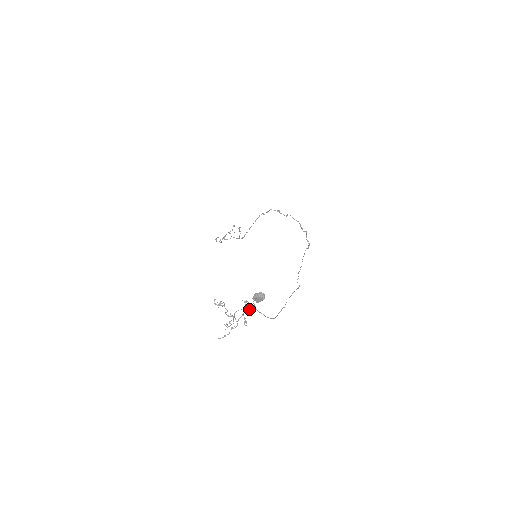
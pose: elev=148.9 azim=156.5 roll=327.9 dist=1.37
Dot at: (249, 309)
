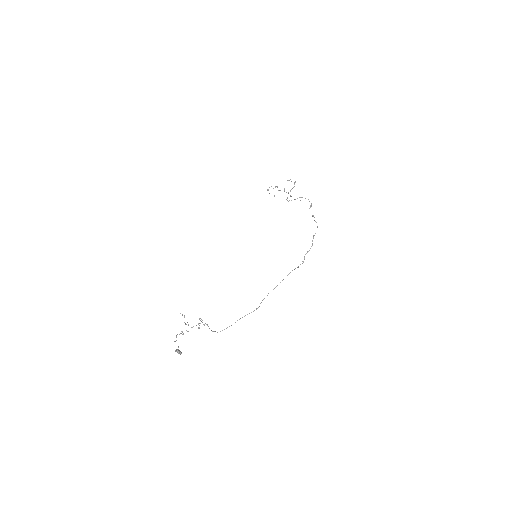
Dot at: occluded
